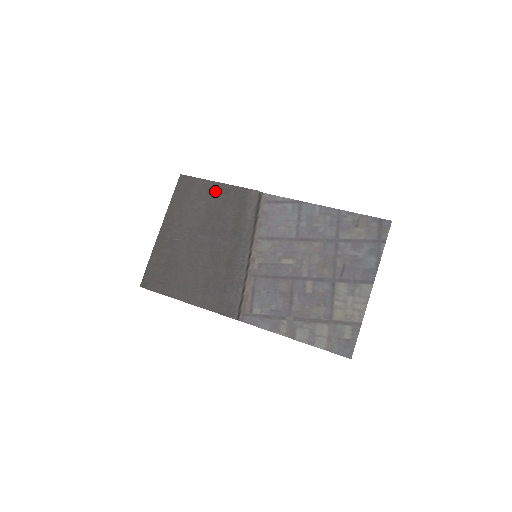
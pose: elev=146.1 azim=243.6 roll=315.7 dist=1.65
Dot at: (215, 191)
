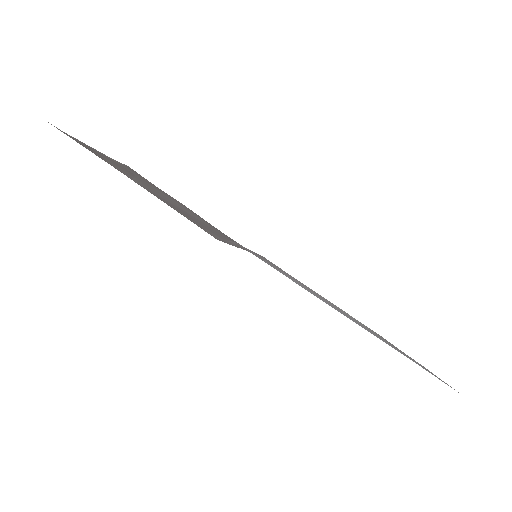
Dot at: occluded
